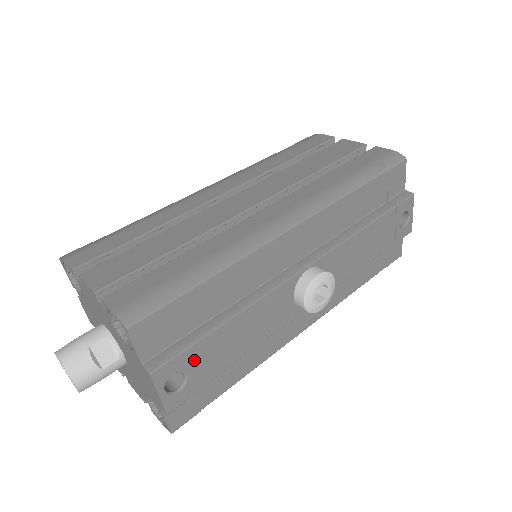
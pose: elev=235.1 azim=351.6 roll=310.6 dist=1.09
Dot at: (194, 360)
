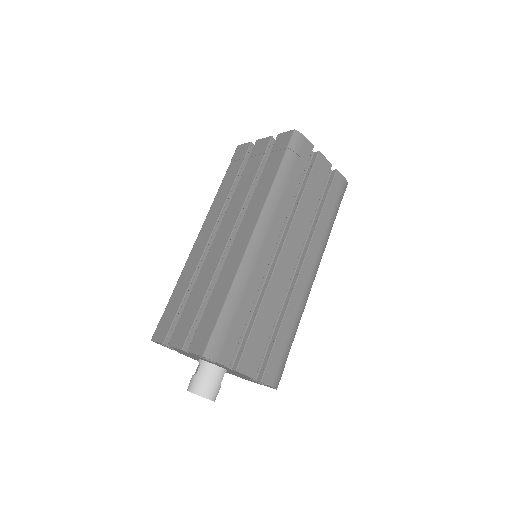
Dot at: occluded
